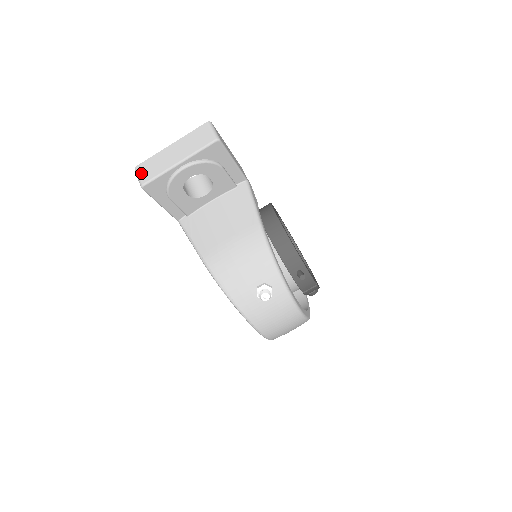
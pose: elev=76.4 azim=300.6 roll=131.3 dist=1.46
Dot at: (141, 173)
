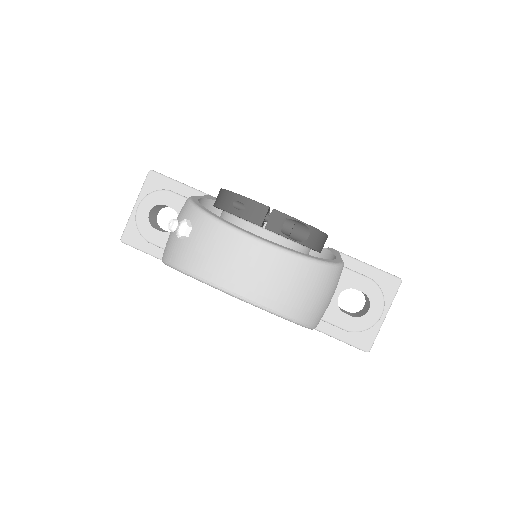
Dot at: occluded
